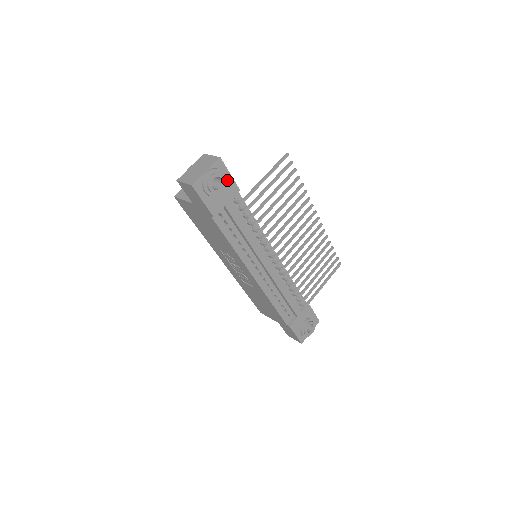
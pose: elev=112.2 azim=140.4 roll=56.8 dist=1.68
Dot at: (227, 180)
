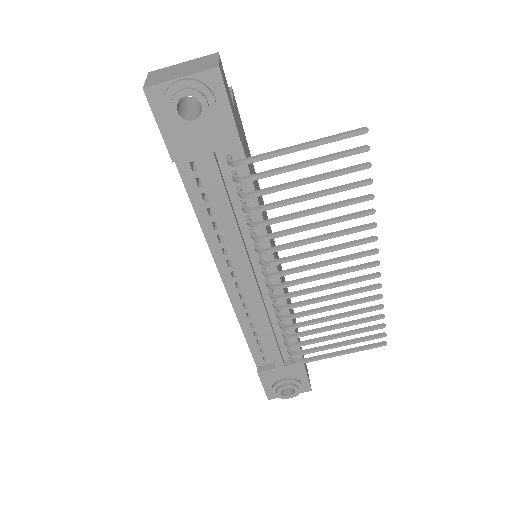
Dot at: (220, 114)
